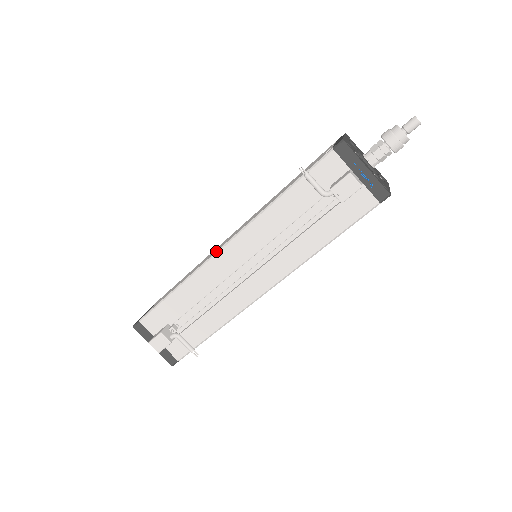
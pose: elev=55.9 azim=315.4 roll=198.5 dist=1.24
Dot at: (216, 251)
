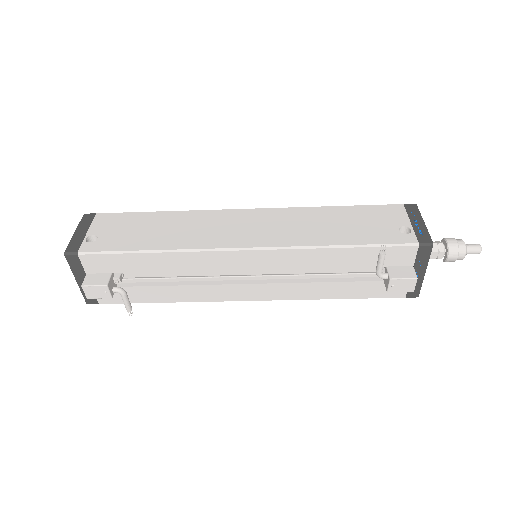
Dot at: (232, 247)
